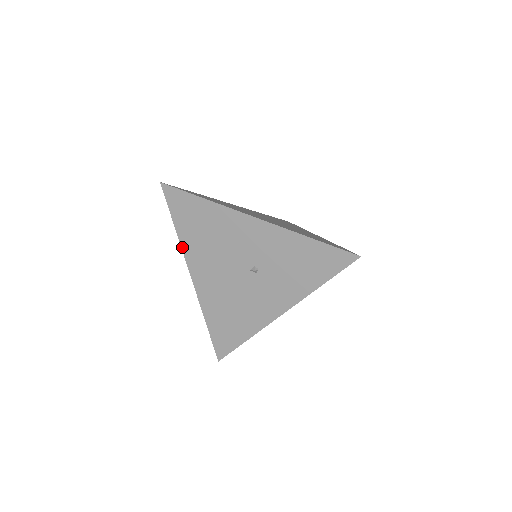
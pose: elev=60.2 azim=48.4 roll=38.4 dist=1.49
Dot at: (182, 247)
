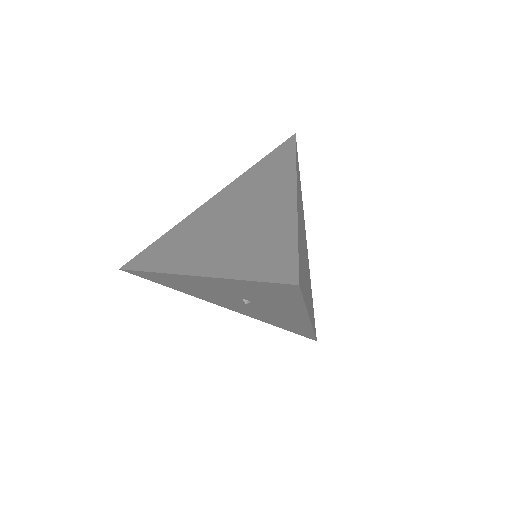
Dot at: occluded
